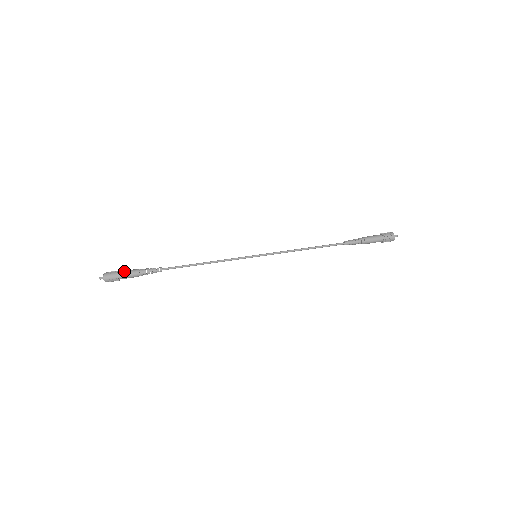
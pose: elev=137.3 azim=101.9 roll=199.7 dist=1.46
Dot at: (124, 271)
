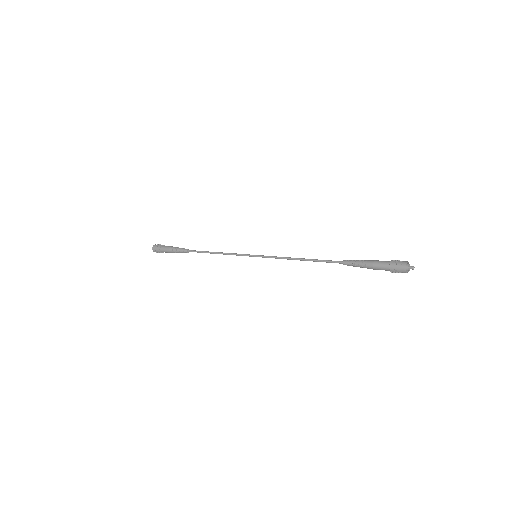
Dot at: (167, 246)
